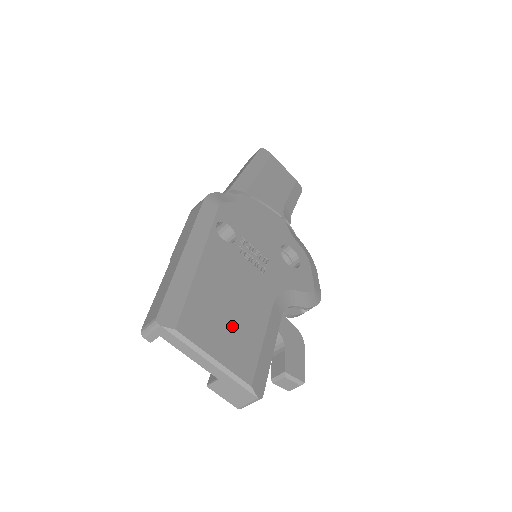
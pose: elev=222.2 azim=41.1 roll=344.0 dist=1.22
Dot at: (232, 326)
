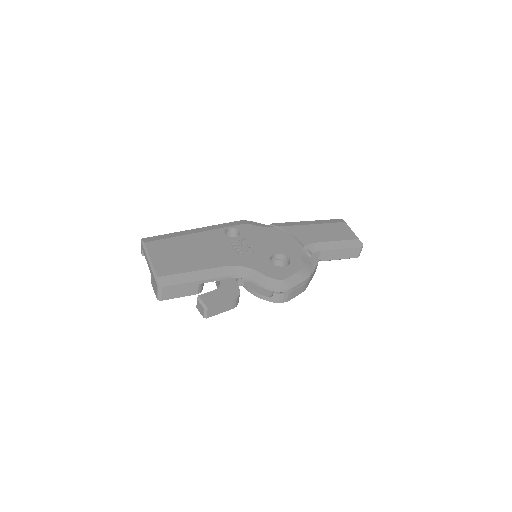
Dot at: (179, 257)
